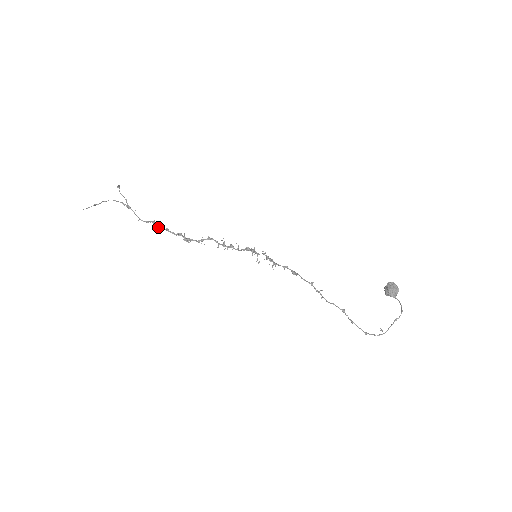
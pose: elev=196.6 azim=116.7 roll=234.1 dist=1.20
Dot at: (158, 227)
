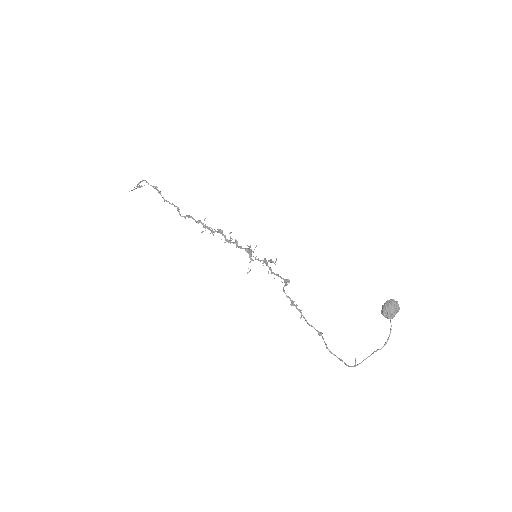
Dot at: (180, 215)
